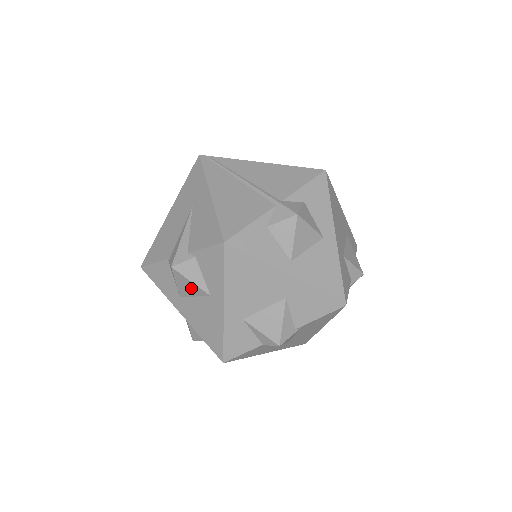
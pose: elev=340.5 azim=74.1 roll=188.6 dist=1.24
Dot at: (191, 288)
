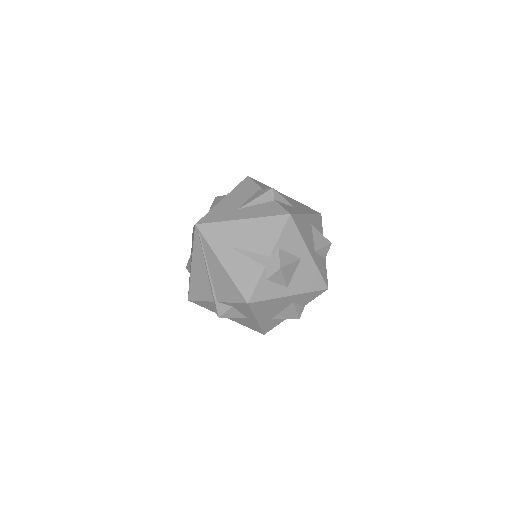
Dot at: occluded
